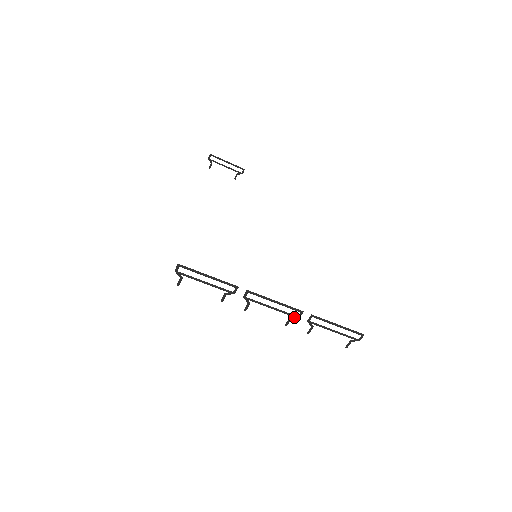
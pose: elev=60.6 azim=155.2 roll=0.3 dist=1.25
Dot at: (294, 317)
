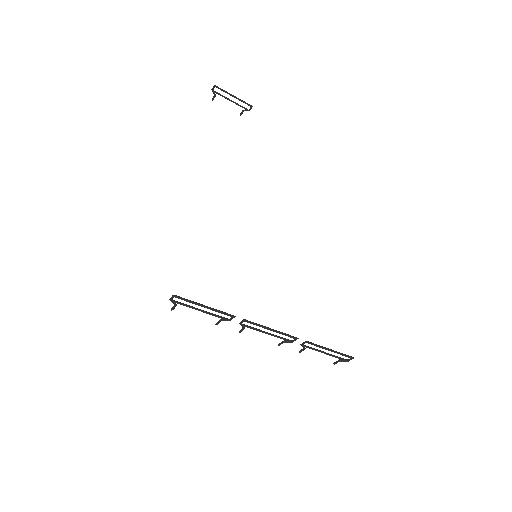
Dot at: (288, 341)
